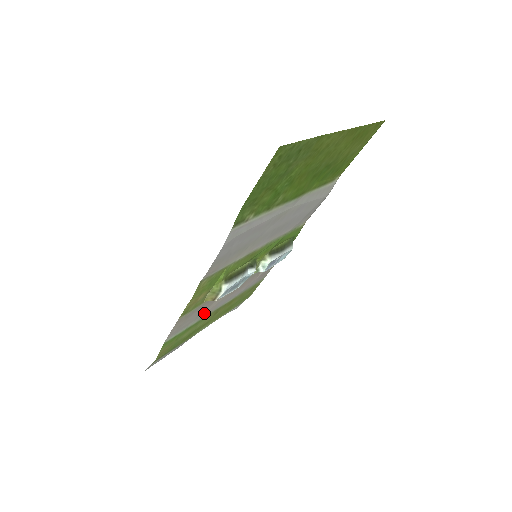
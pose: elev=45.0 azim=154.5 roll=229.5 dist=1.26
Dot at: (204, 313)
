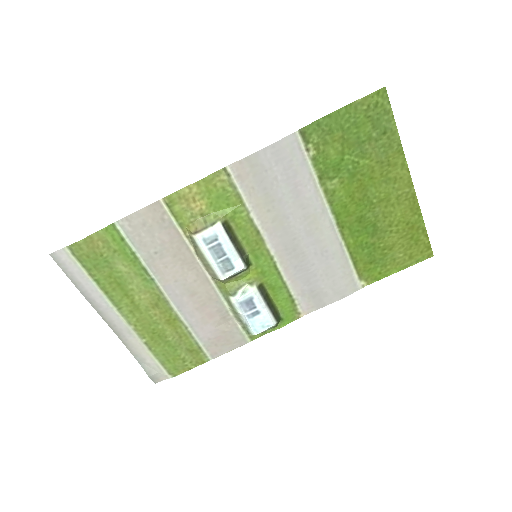
Dot at: (159, 266)
